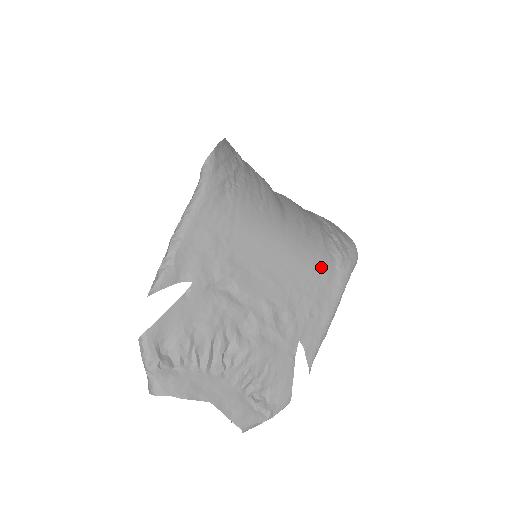
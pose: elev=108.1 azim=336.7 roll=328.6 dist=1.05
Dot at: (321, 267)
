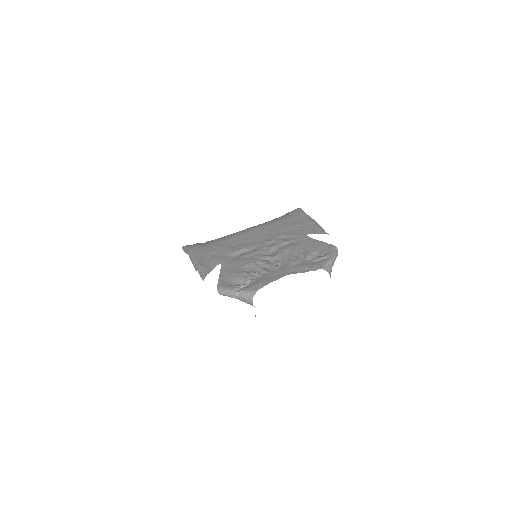
Dot at: (281, 219)
